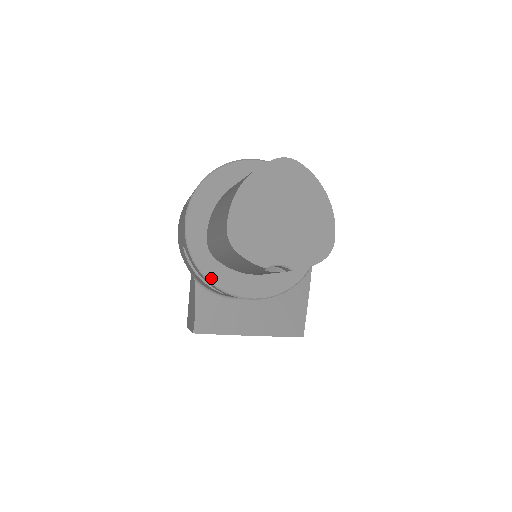
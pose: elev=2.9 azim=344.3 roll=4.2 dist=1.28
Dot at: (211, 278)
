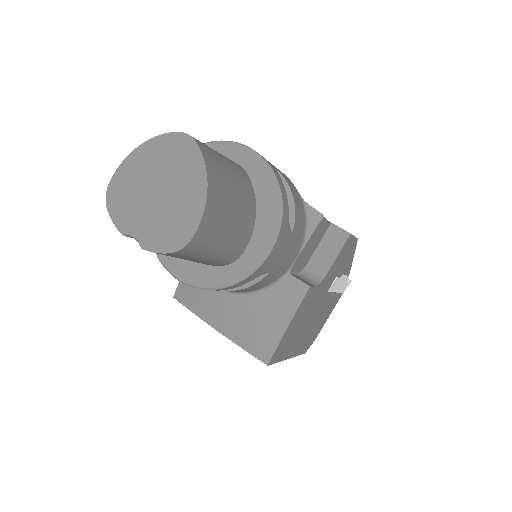
Dot at: occluded
